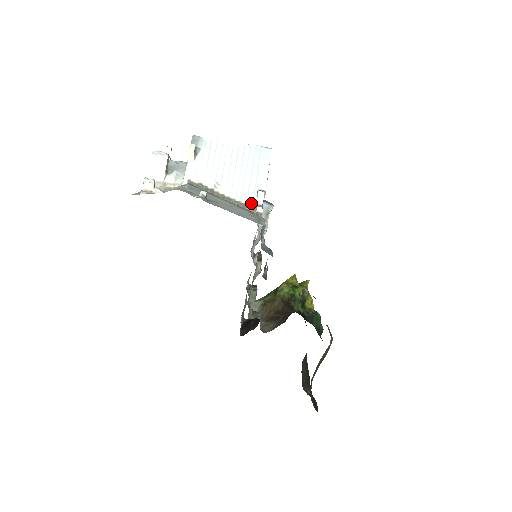
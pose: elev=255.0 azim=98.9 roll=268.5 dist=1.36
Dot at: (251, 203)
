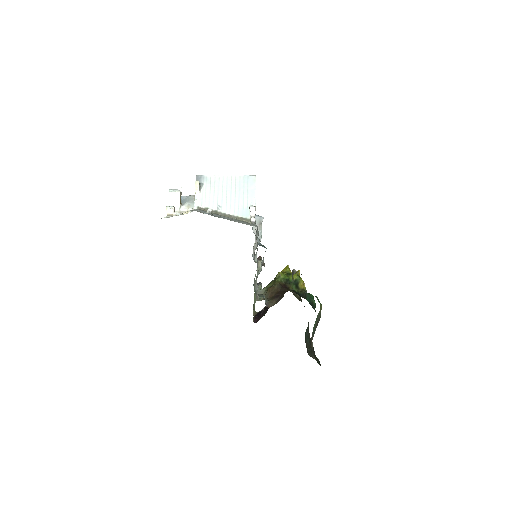
Dot at: (246, 216)
